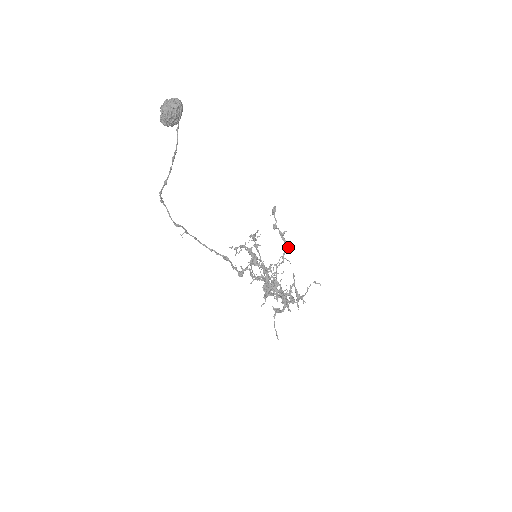
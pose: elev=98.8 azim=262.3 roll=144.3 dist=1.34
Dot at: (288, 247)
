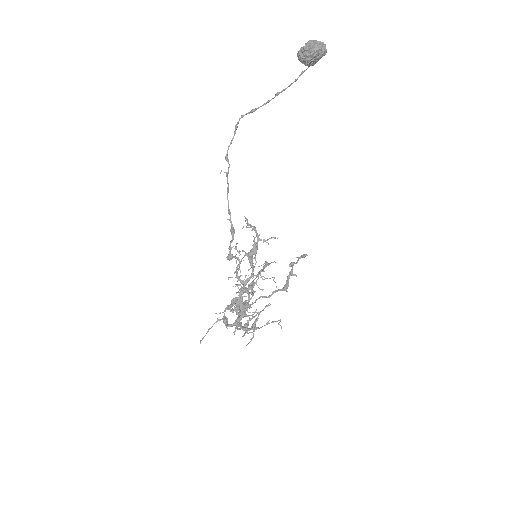
Dot at: (286, 288)
